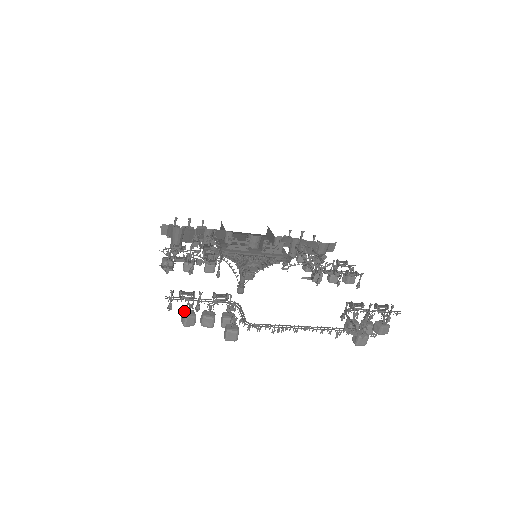
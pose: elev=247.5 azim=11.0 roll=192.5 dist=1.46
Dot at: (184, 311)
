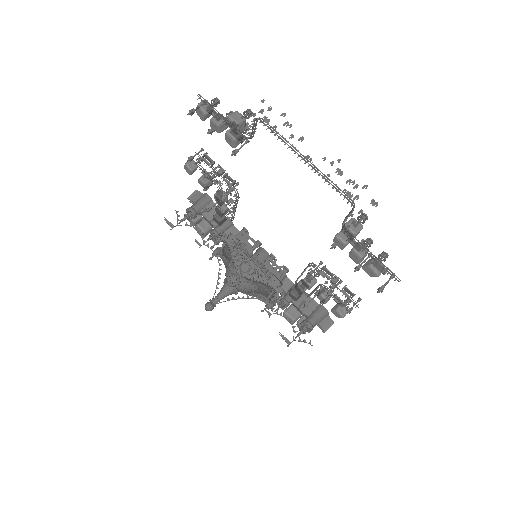
Dot at: occluded
